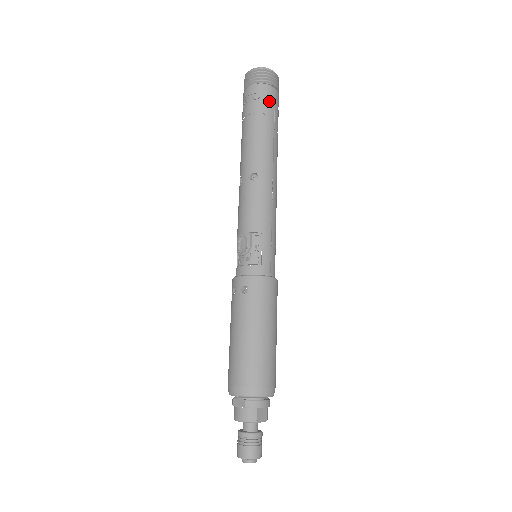
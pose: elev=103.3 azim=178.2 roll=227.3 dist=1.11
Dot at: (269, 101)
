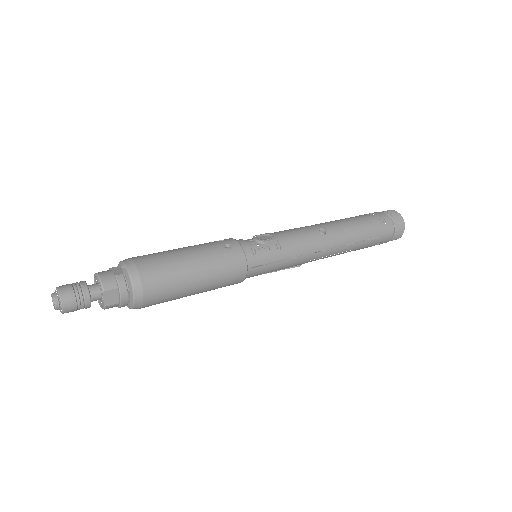
Dot at: (383, 230)
